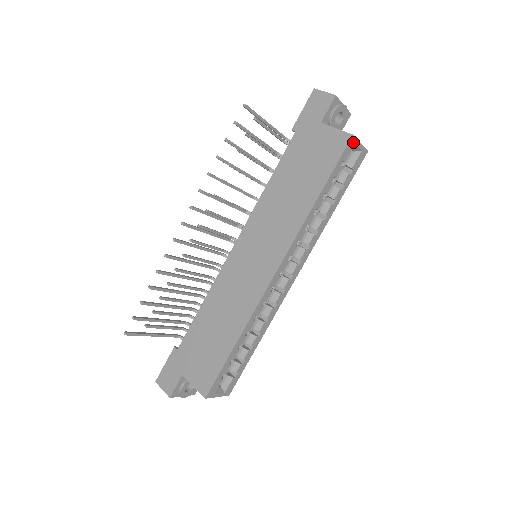
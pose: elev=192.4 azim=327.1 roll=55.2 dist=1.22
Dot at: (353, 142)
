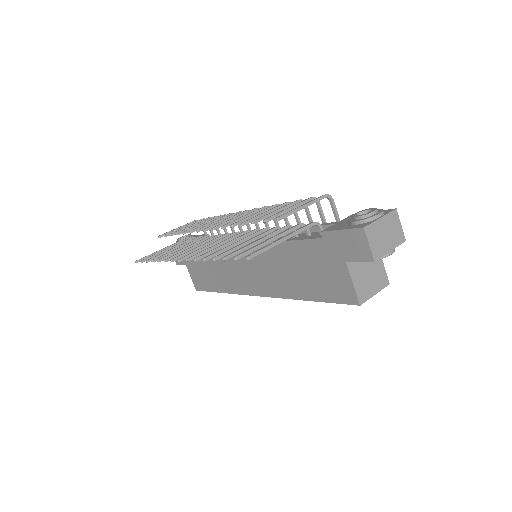
Dot at: (361, 301)
